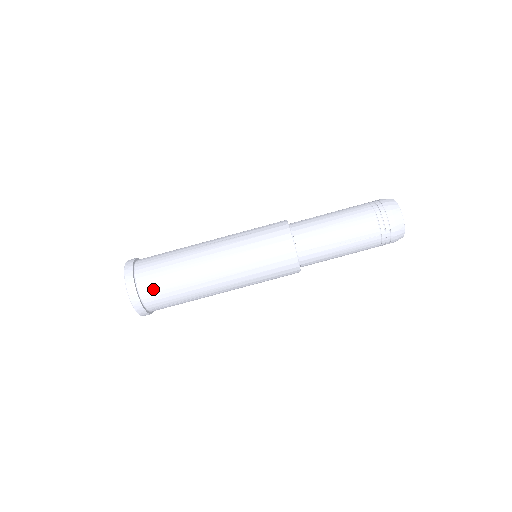
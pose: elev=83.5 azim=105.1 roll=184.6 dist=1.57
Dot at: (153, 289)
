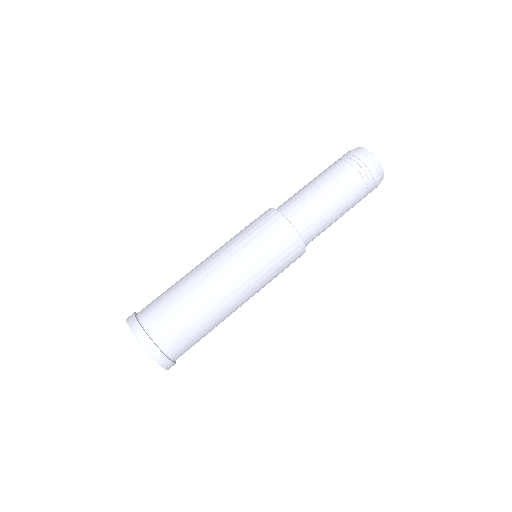
Dot at: (158, 317)
